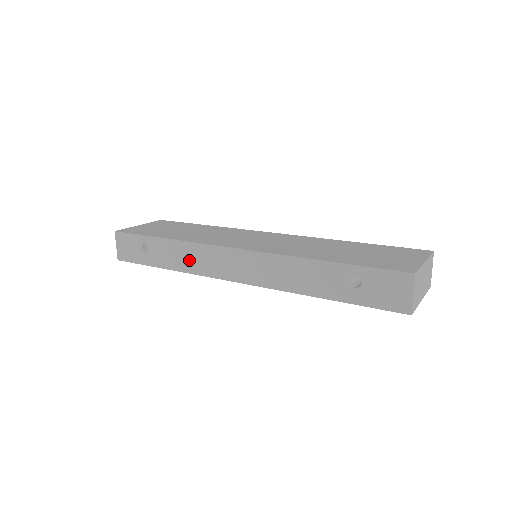
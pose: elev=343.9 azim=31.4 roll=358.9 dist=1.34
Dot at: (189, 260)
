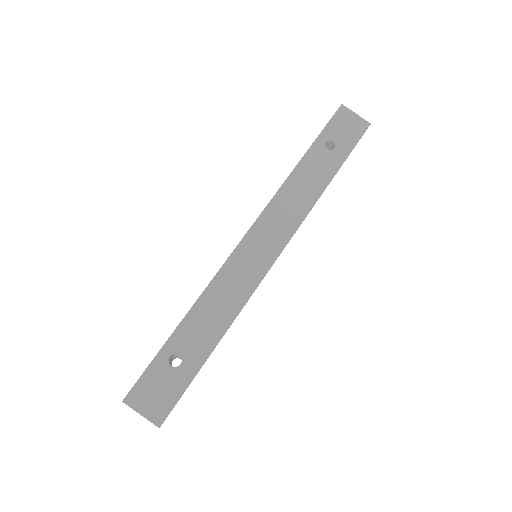
Dot at: (226, 300)
